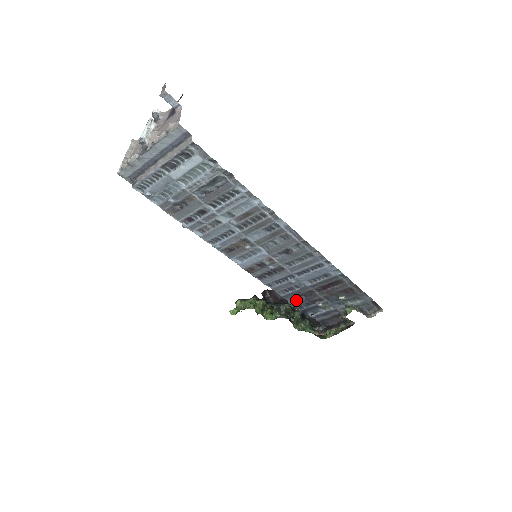
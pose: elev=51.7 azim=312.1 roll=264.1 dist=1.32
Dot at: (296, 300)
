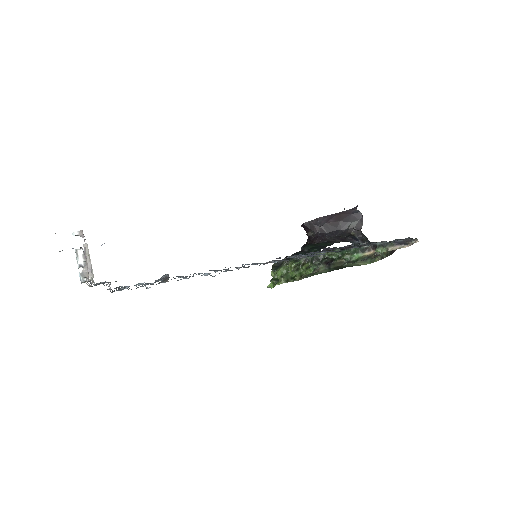
Dot at: (325, 250)
